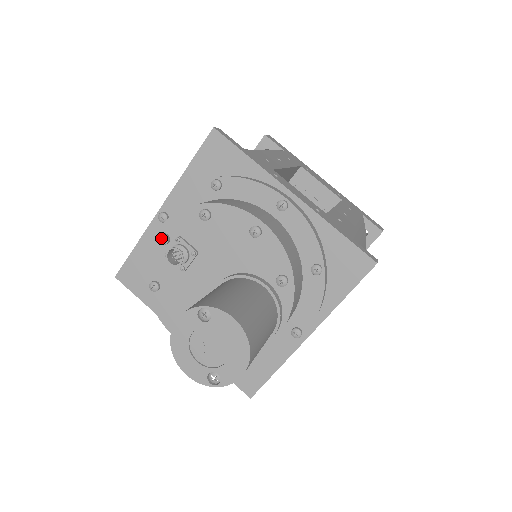
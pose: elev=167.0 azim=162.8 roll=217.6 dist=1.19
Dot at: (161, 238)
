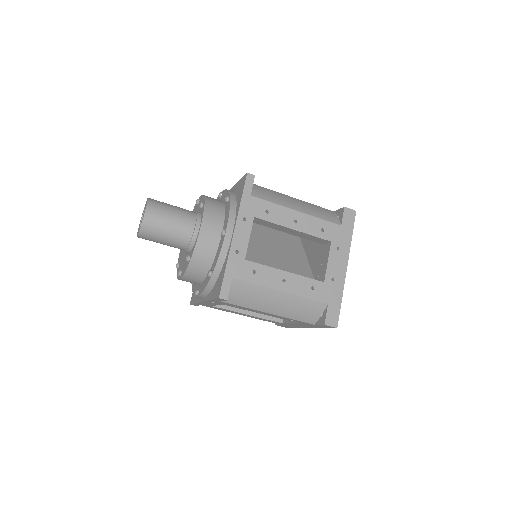
Dot at: occluded
